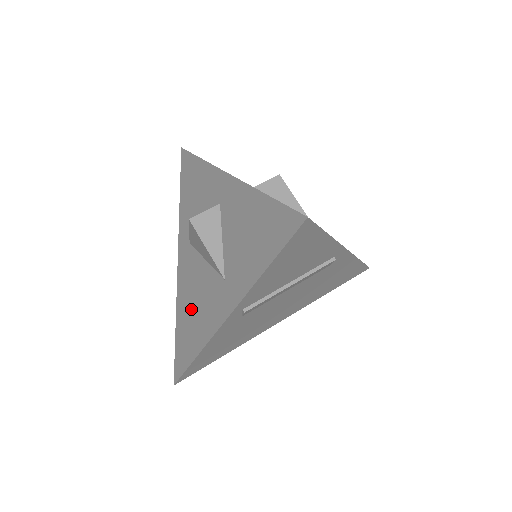
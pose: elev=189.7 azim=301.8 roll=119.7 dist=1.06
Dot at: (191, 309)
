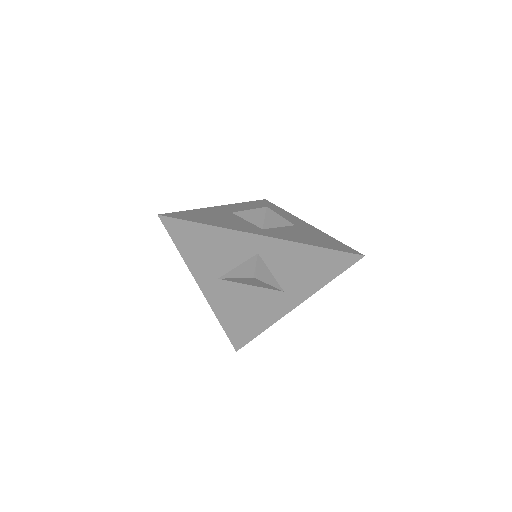
Dot at: (242, 313)
